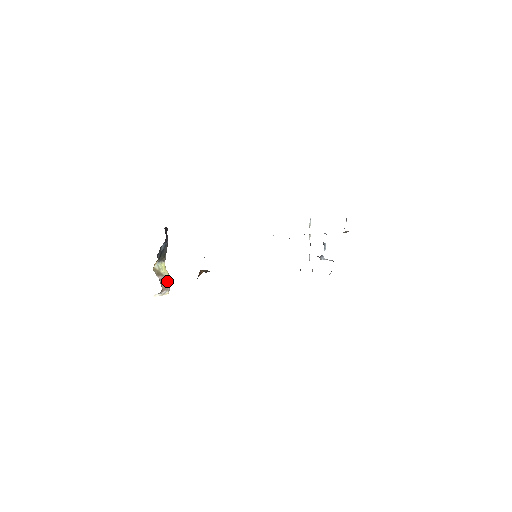
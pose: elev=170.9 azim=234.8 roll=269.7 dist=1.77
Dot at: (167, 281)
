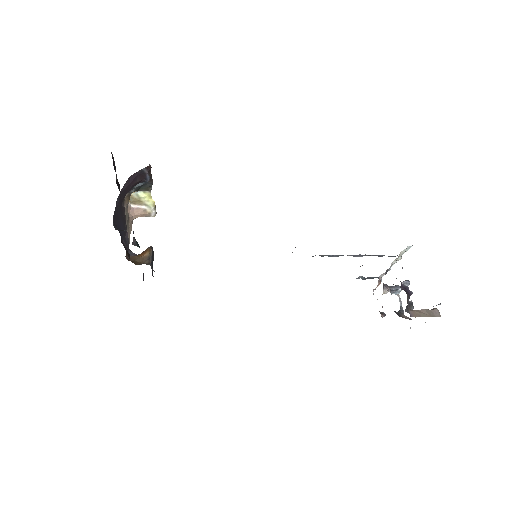
Dot at: (149, 210)
